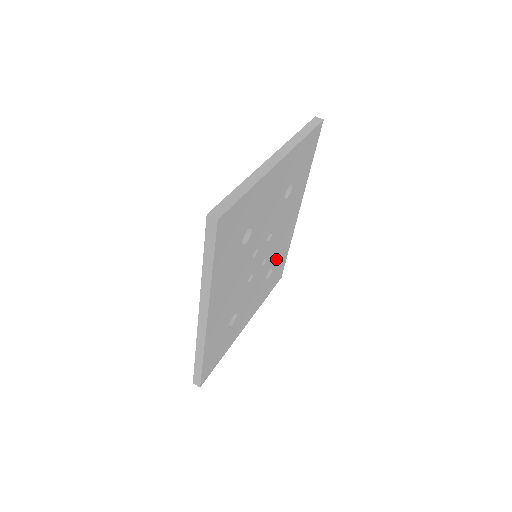
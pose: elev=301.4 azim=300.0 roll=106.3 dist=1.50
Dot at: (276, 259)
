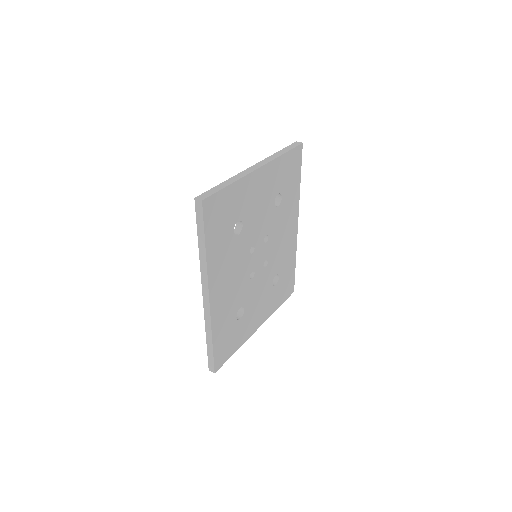
Dot at: (281, 267)
